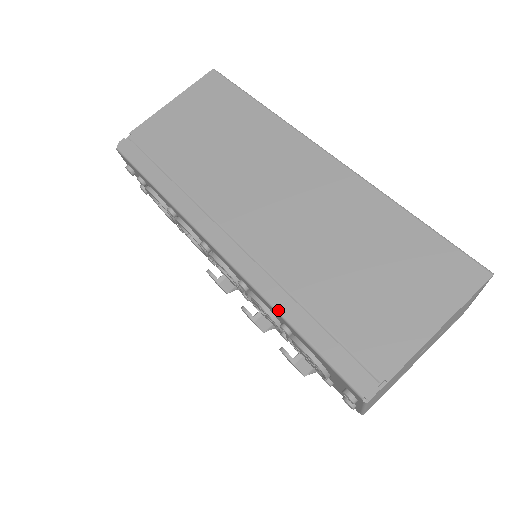
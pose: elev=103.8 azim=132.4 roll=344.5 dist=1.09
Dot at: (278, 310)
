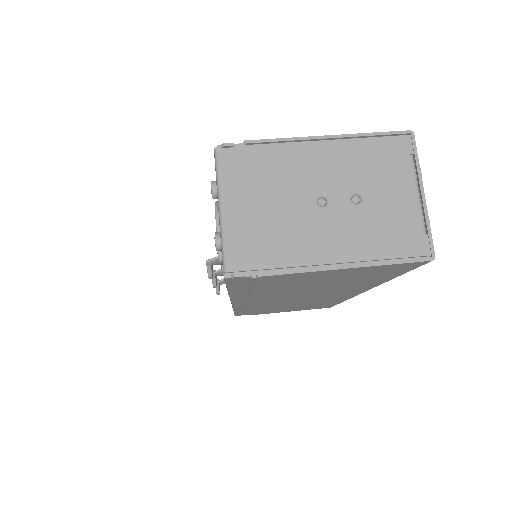
Dot at: occluded
